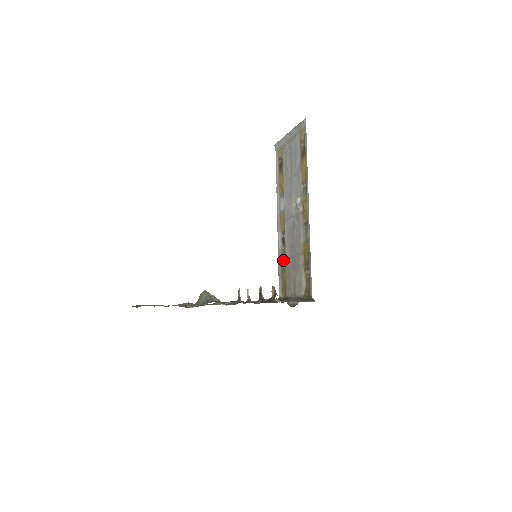
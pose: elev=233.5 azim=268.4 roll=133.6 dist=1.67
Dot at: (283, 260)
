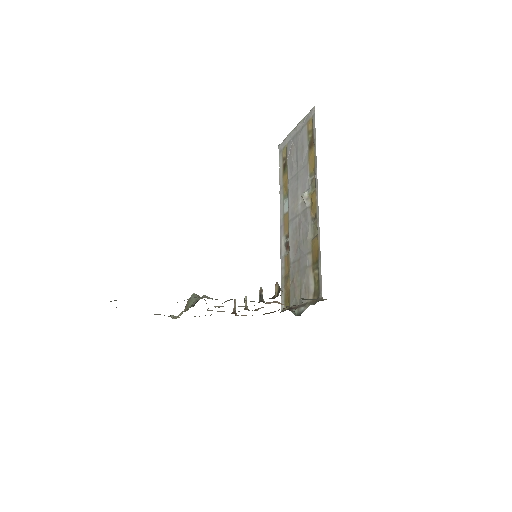
Dot at: (286, 267)
